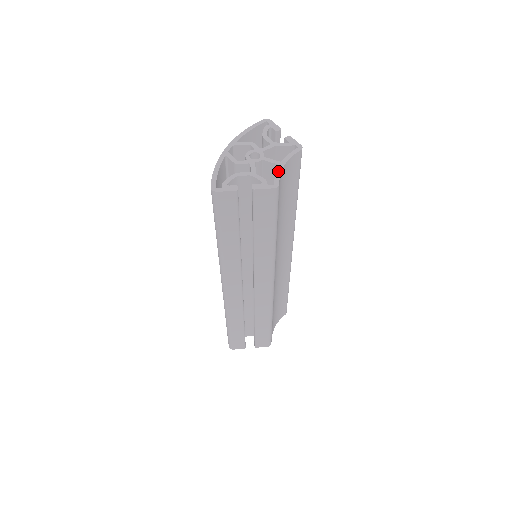
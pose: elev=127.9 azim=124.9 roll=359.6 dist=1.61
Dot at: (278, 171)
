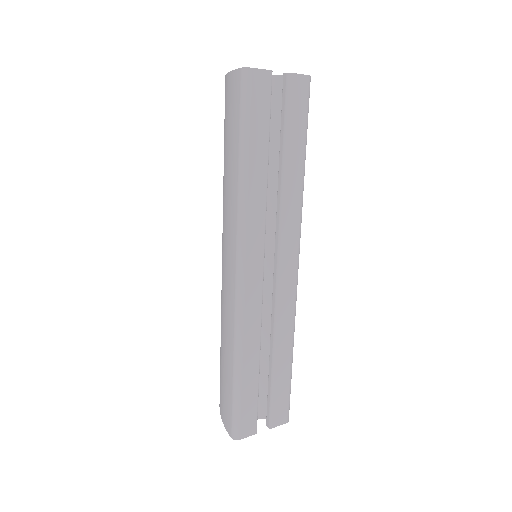
Dot at: occluded
